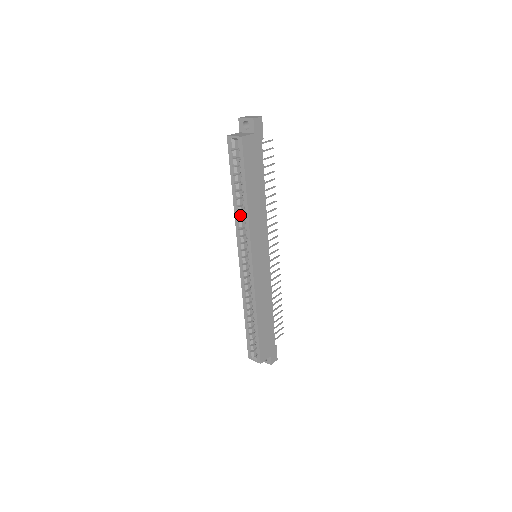
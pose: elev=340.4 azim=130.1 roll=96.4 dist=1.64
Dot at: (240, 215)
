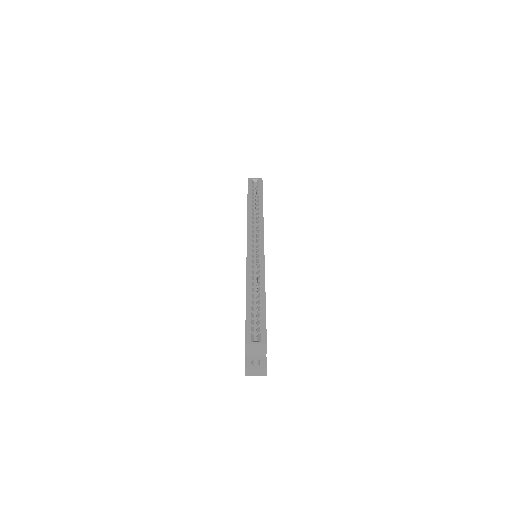
Dot at: (253, 217)
